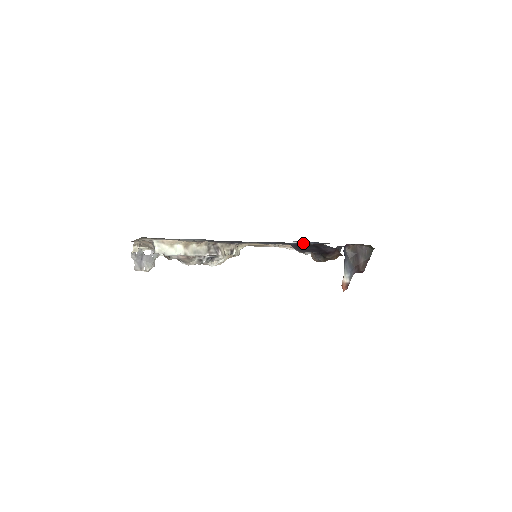
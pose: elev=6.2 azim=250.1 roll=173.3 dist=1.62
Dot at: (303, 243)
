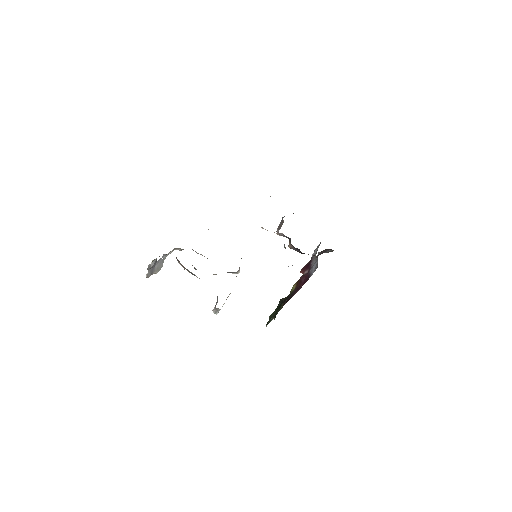
Dot at: occluded
